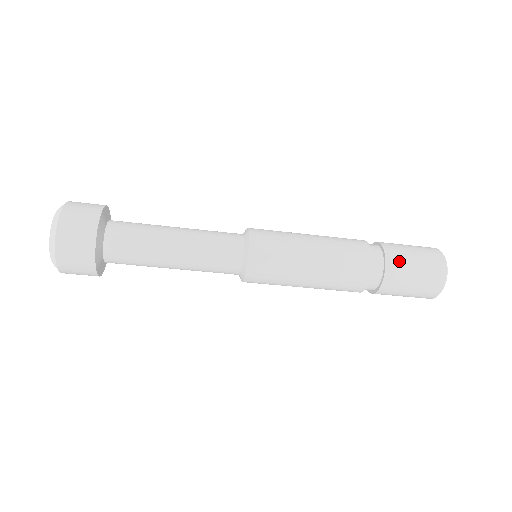
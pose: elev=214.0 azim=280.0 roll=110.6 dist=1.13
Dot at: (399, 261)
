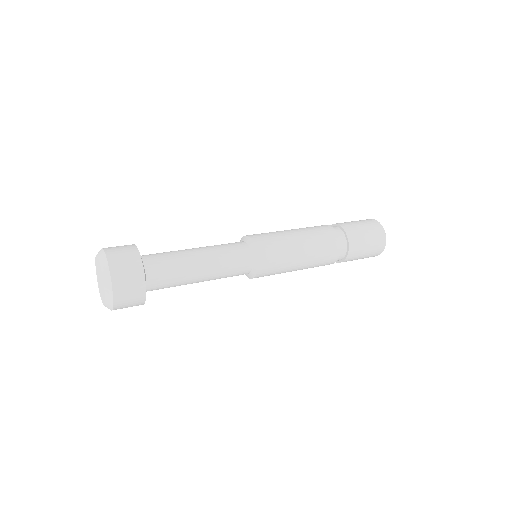
Dot at: (356, 235)
